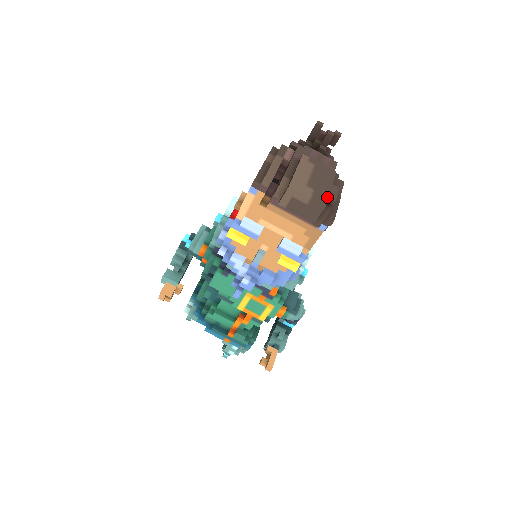
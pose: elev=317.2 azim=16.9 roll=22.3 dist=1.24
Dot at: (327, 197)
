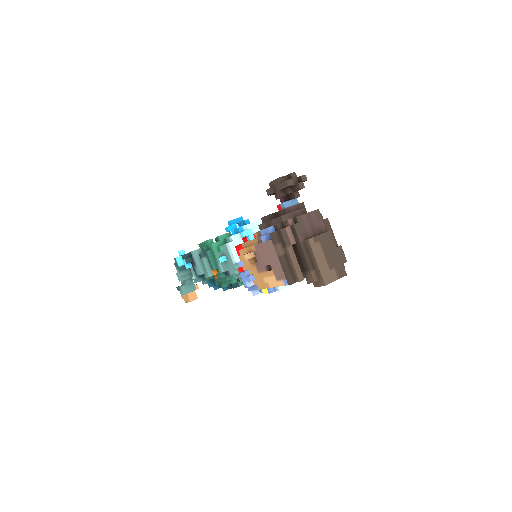
Dot at: (342, 265)
